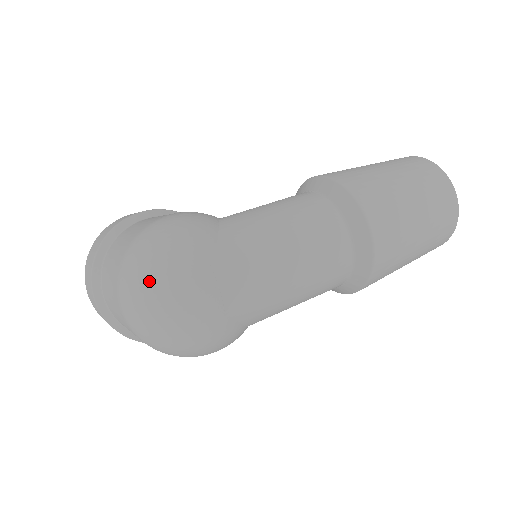
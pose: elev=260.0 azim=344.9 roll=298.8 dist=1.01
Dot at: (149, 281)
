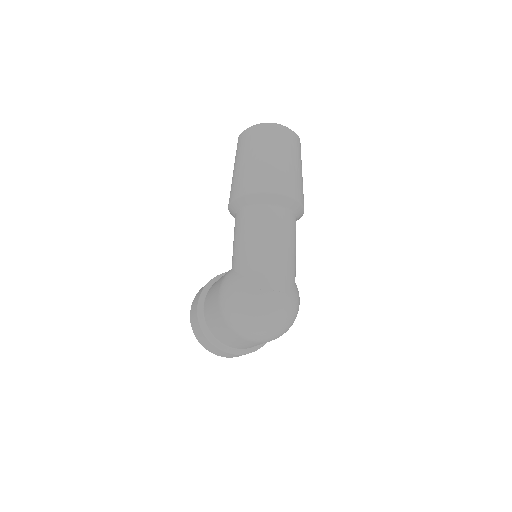
Dot at: (253, 323)
